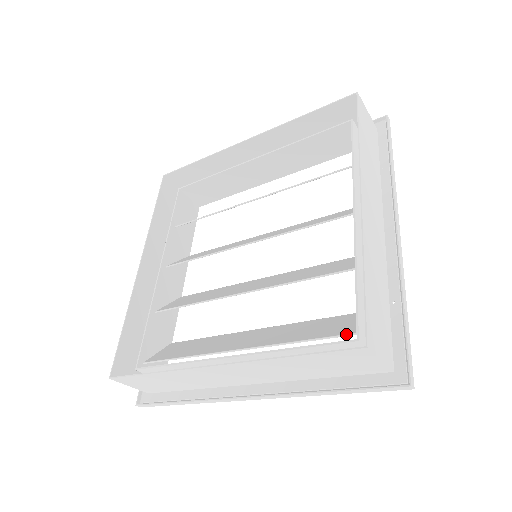
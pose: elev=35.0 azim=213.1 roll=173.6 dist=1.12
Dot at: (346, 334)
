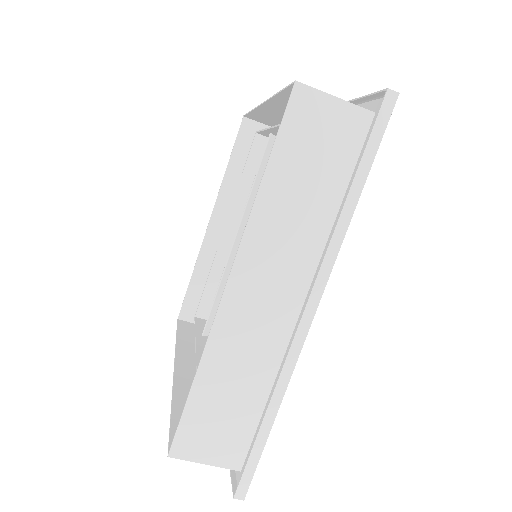
Dot at: occluded
